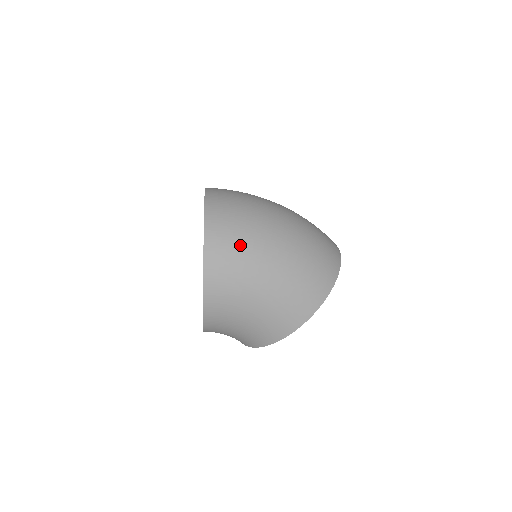
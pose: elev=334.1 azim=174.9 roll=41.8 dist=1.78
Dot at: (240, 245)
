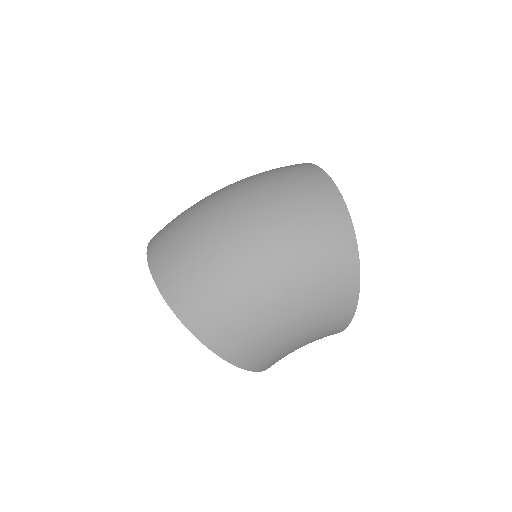
Dot at: (227, 307)
